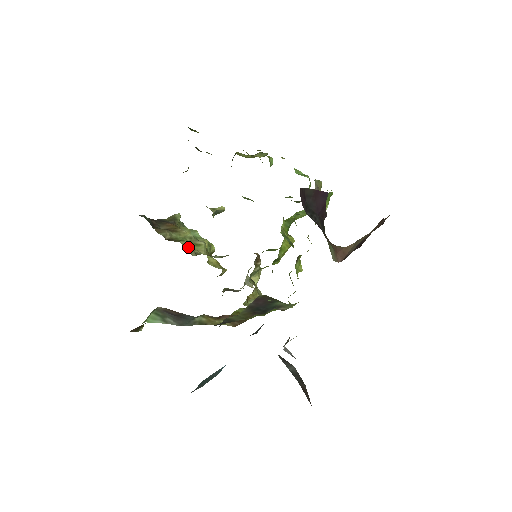
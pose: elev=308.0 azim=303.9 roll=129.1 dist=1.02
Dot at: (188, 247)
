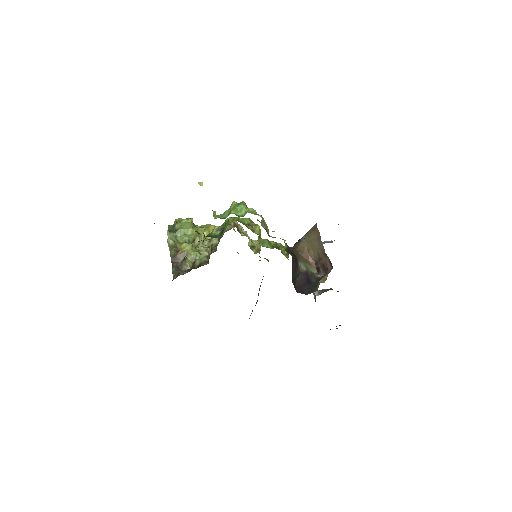
Dot at: (200, 254)
